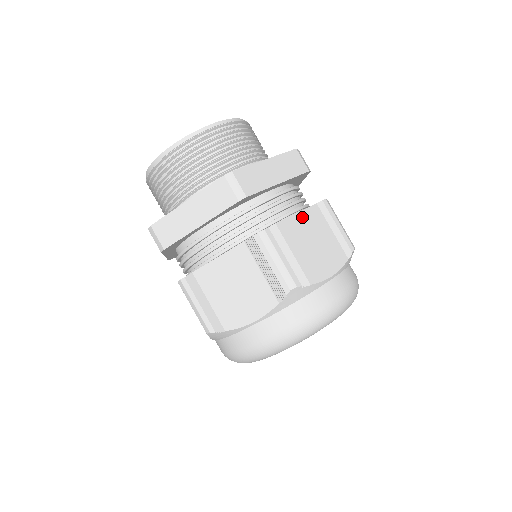
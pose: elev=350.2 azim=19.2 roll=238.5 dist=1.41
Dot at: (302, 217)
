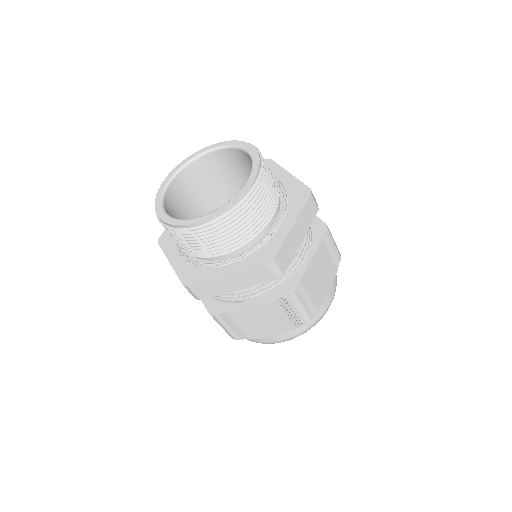
Dot at: (314, 260)
